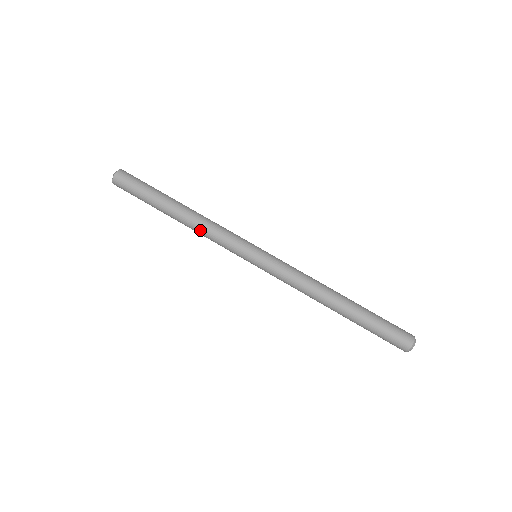
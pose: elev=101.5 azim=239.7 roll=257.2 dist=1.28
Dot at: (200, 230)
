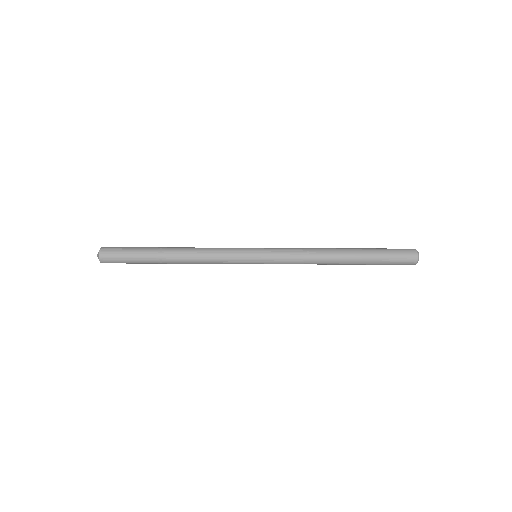
Dot at: (198, 257)
